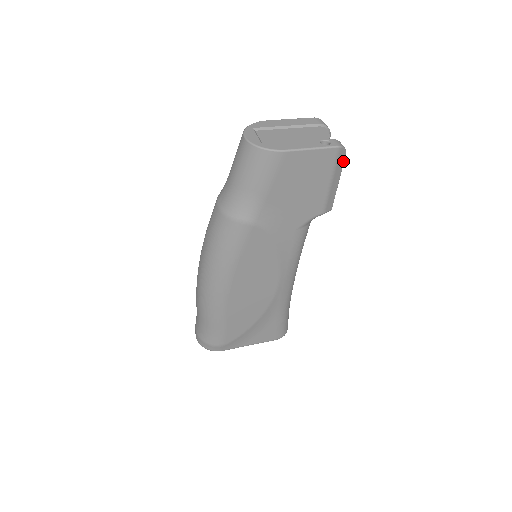
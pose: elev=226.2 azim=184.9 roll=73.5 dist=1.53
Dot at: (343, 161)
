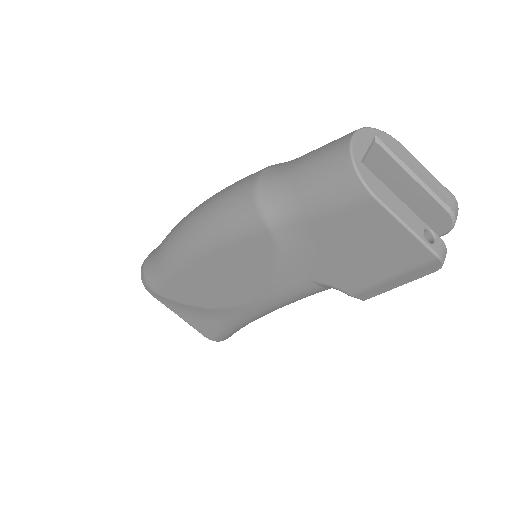
Dot at: (427, 273)
